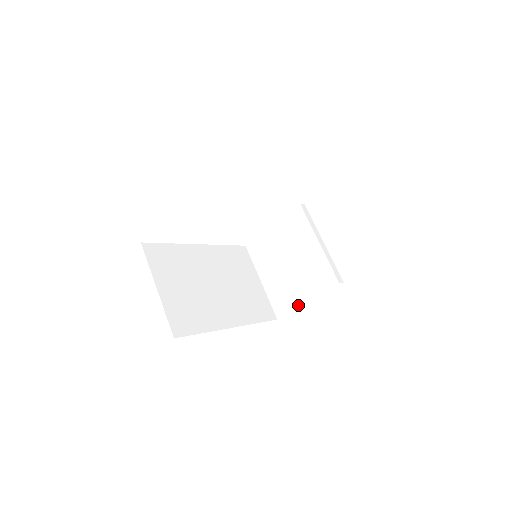
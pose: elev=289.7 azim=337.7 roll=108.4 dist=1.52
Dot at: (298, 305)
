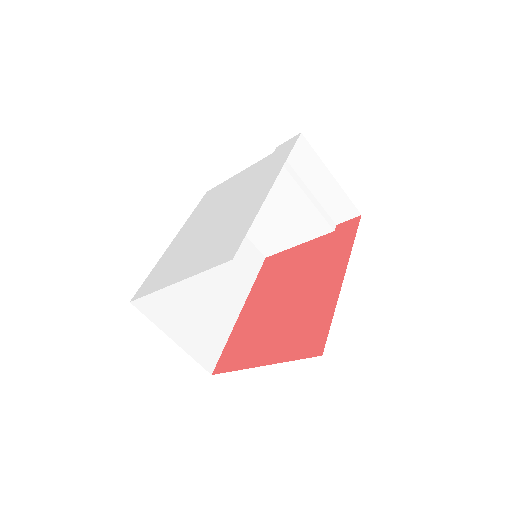
Dot at: (288, 247)
